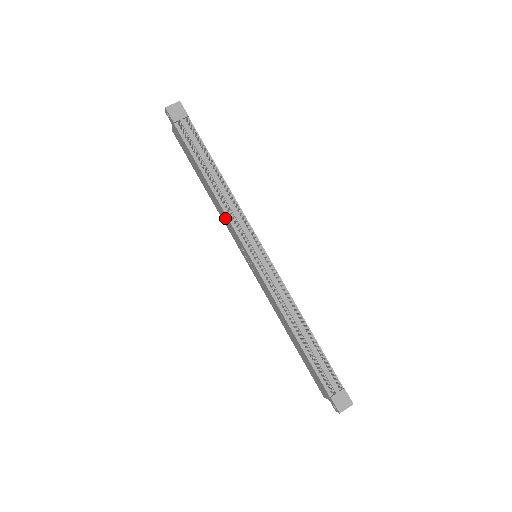
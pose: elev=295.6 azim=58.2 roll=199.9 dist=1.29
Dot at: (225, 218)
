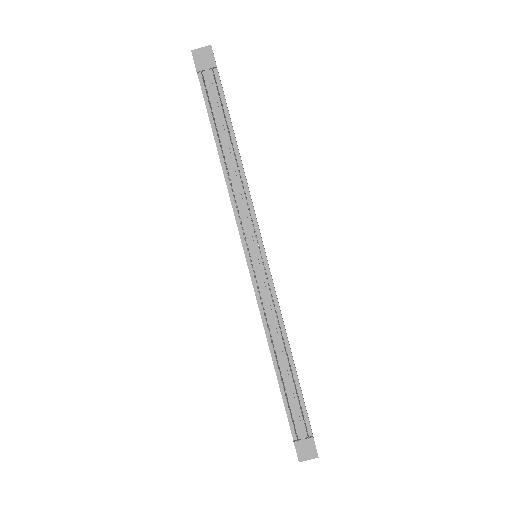
Dot at: occluded
